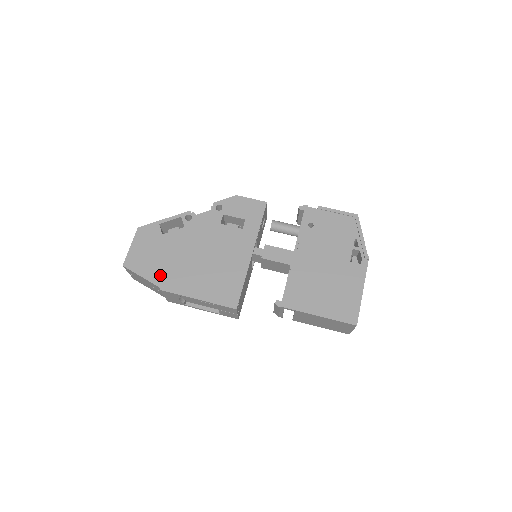
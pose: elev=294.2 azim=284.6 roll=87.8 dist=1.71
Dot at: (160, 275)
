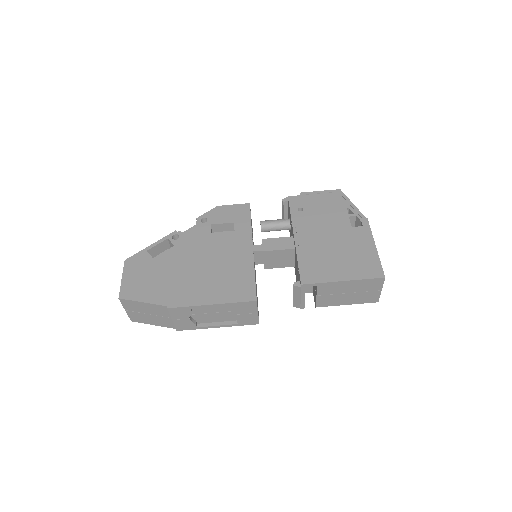
Dot at: (163, 295)
